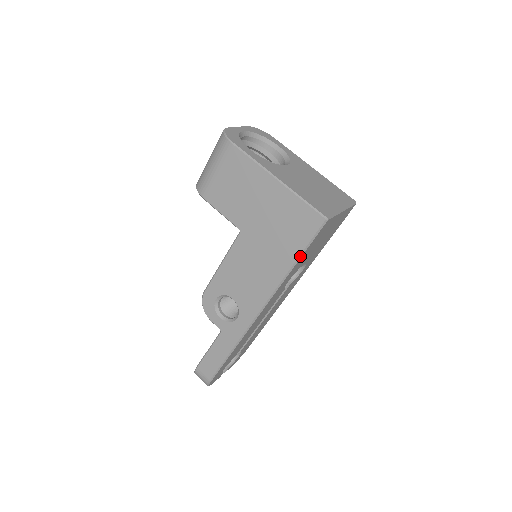
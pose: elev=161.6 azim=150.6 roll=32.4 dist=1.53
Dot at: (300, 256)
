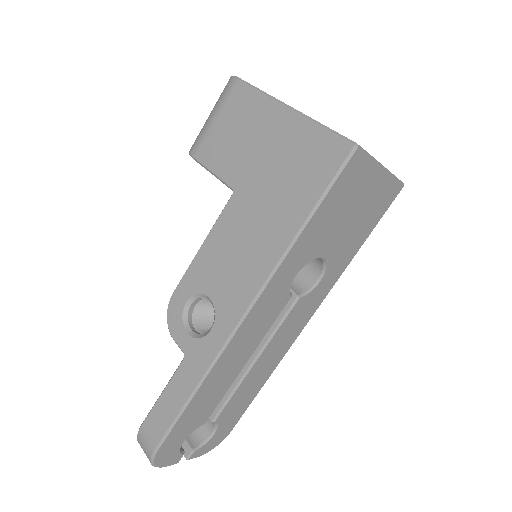
Dot at: (313, 210)
